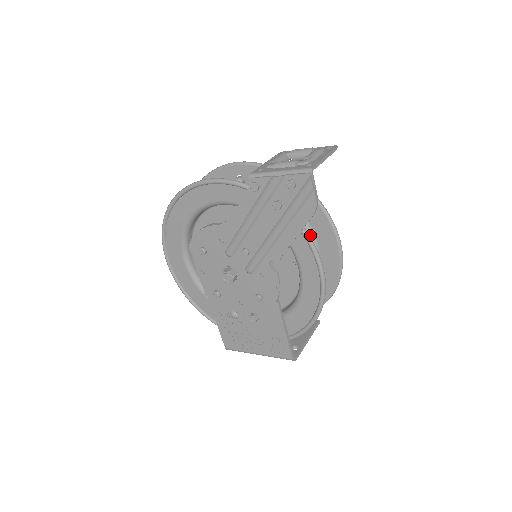
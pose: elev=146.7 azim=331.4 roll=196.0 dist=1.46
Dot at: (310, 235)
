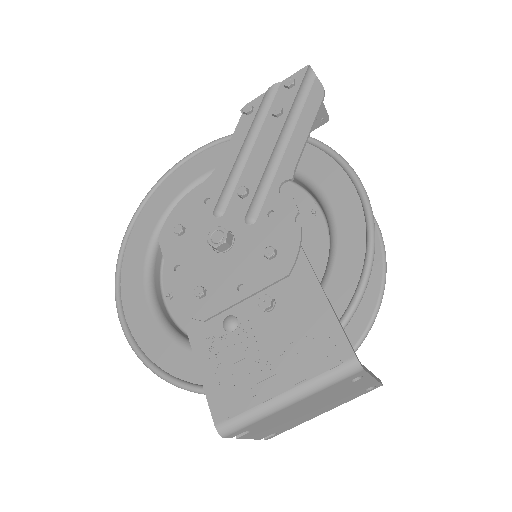
Dot at: occluded
